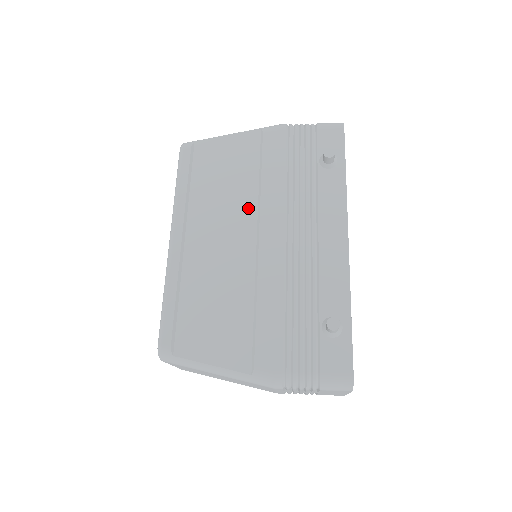
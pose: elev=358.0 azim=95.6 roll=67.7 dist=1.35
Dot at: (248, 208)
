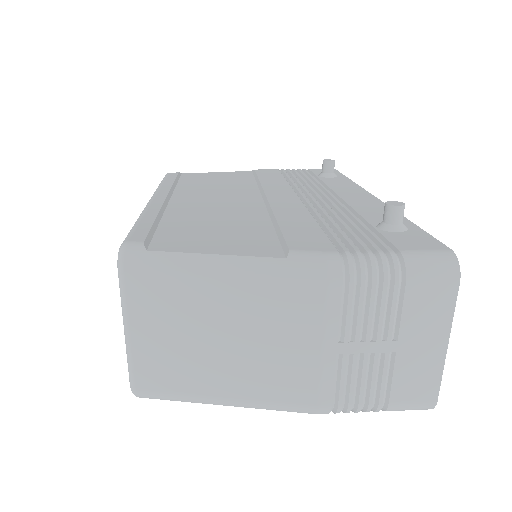
Dot at: (248, 190)
